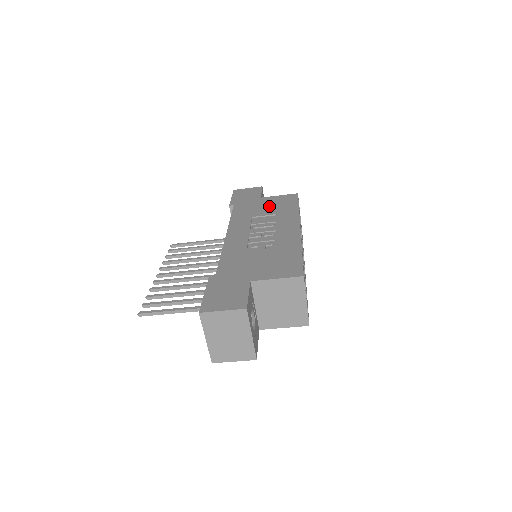
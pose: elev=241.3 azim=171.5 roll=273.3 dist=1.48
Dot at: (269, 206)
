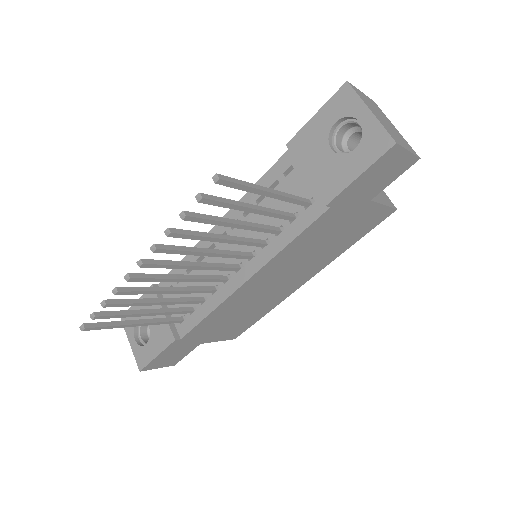
Dot at: occluded
